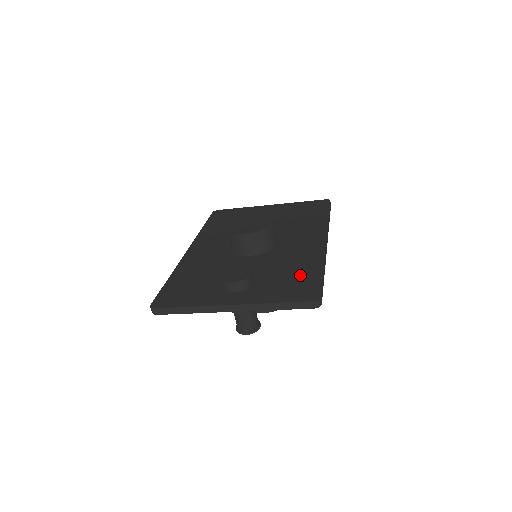
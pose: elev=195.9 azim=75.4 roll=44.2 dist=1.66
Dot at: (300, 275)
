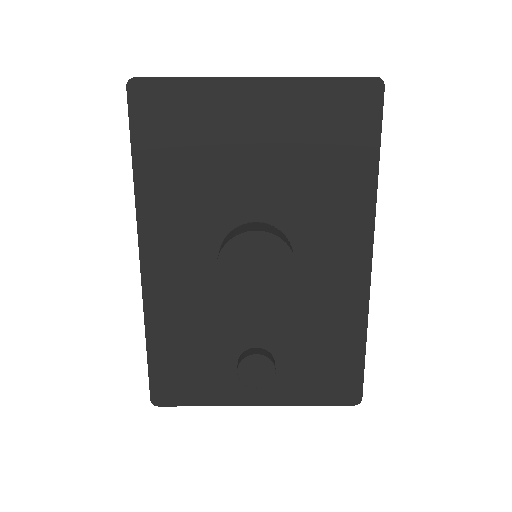
Dot at: (336, 354)
